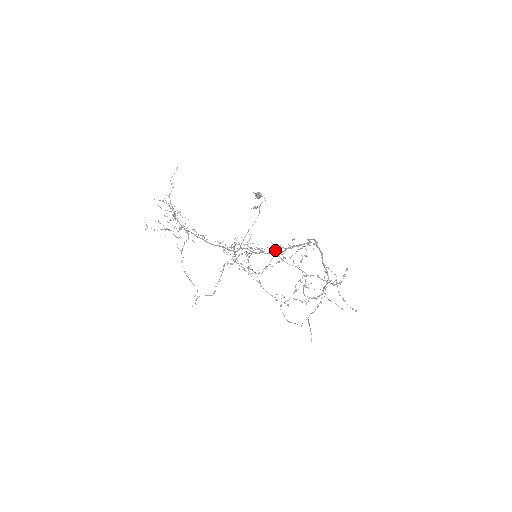
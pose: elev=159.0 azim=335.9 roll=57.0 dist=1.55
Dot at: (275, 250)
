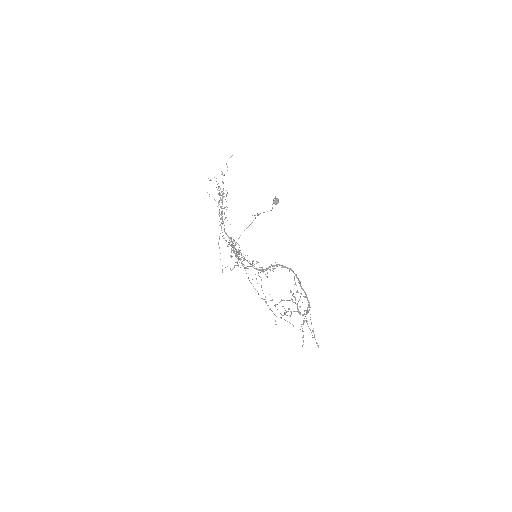
Dot at: occluded
